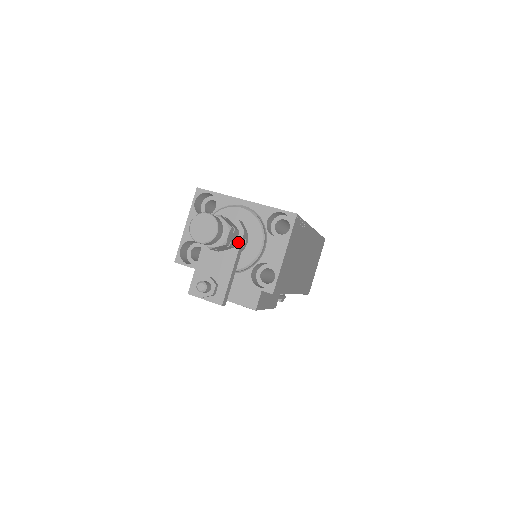
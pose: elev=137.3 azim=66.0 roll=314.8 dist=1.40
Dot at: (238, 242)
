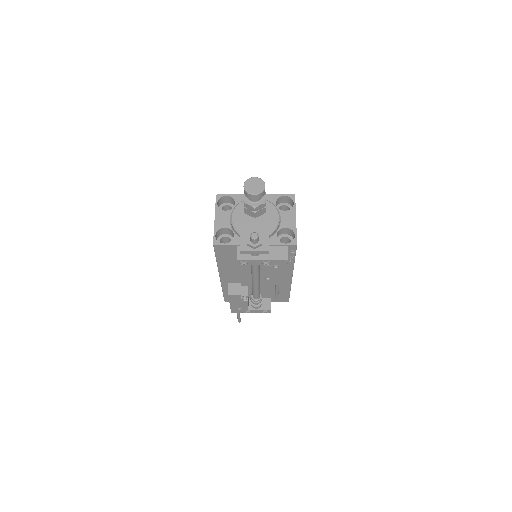
Dot at: (267, 209)
